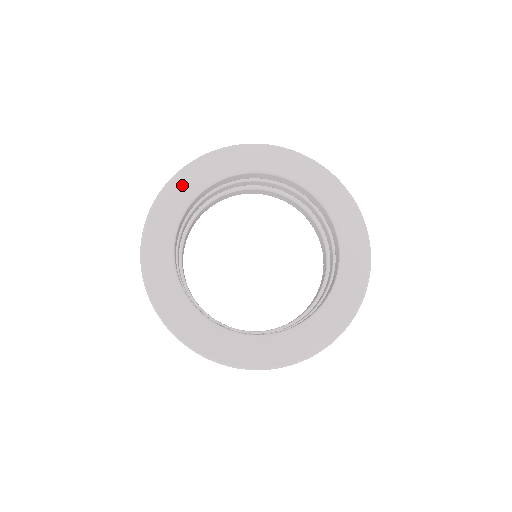
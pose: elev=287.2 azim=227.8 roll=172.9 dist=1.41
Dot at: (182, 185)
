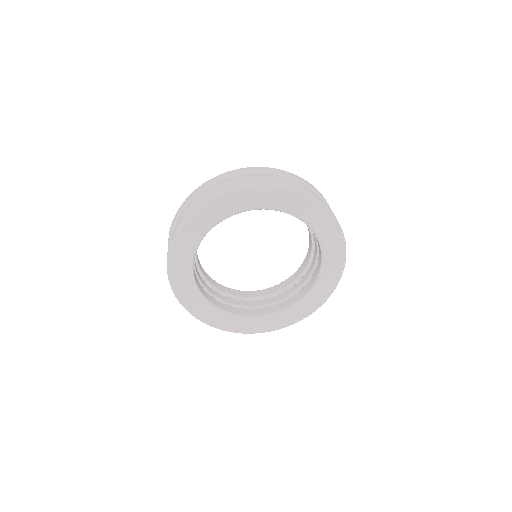
Dot at: (182, 287)
